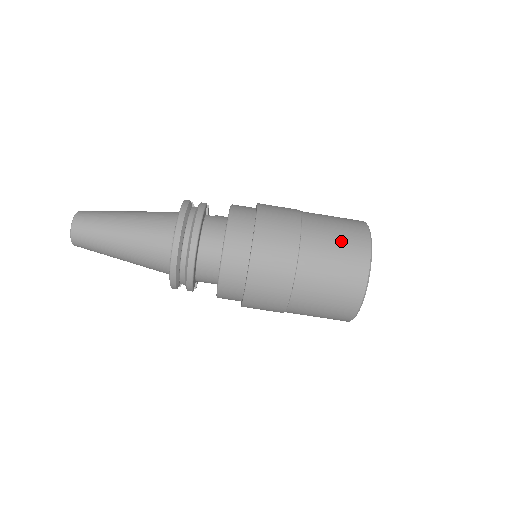
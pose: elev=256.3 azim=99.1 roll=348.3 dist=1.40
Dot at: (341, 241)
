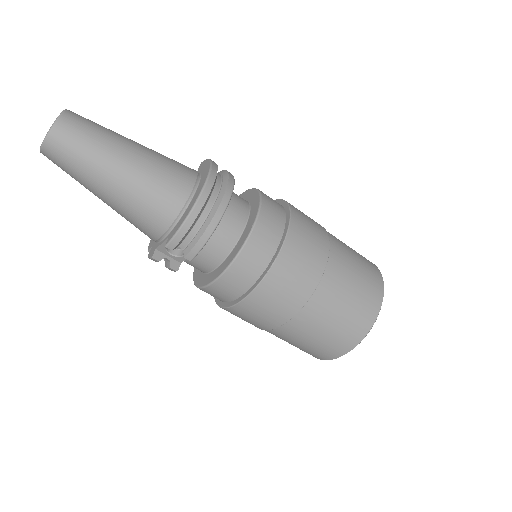
Dot at: (358, 255)
